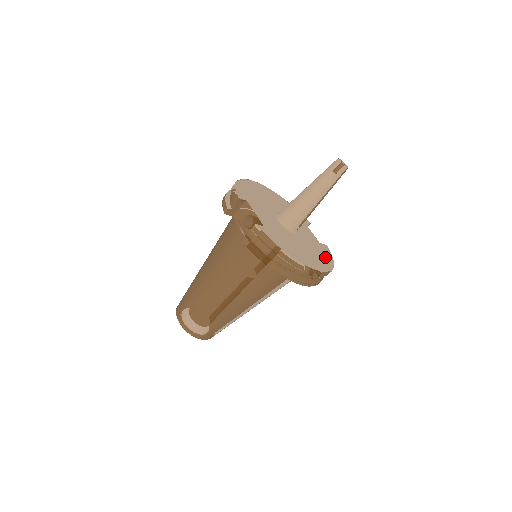
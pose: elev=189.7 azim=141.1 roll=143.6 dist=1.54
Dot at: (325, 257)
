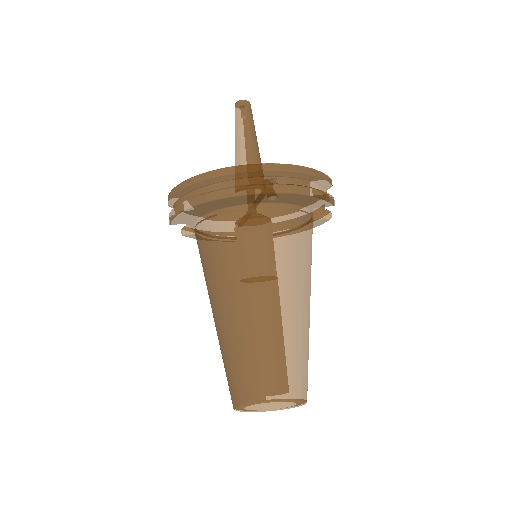
Dot at: occluded
